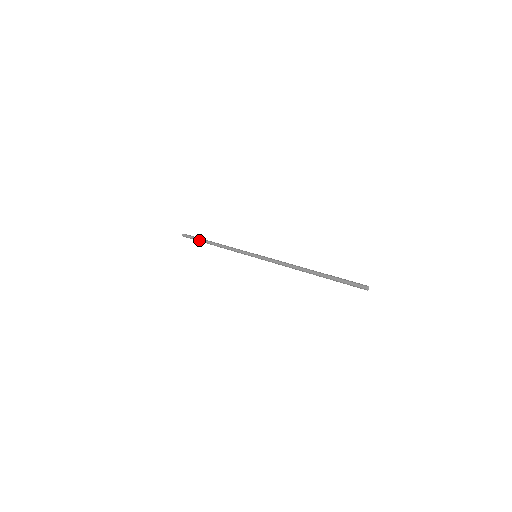
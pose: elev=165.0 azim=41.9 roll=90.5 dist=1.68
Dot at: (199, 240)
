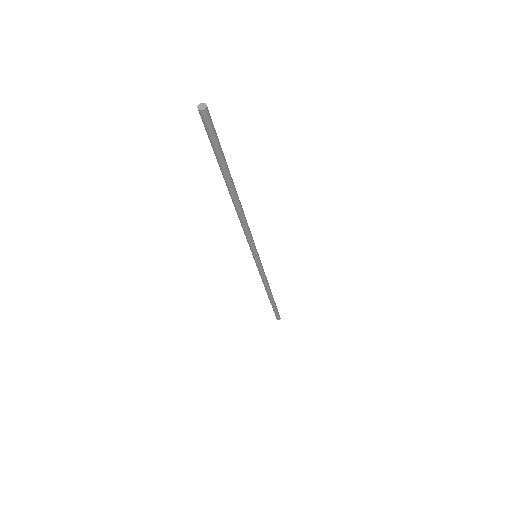
Dot at: occluded
